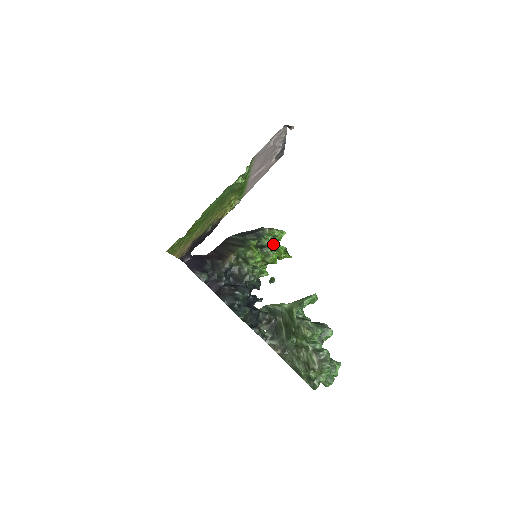
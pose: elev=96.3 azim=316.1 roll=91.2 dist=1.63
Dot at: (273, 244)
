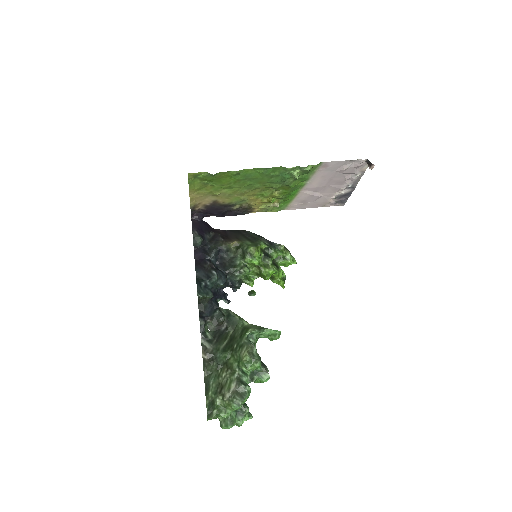
Dot at: (278, 263)
